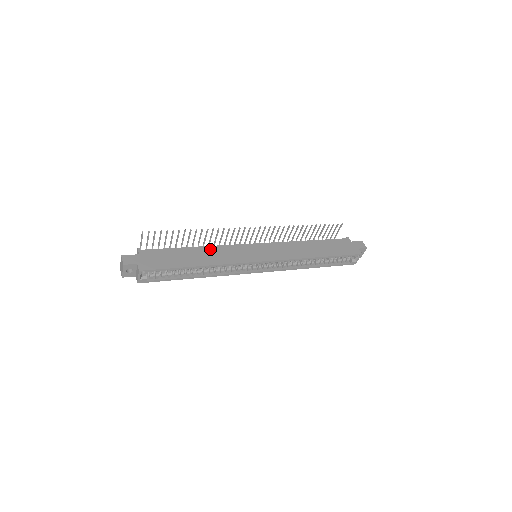
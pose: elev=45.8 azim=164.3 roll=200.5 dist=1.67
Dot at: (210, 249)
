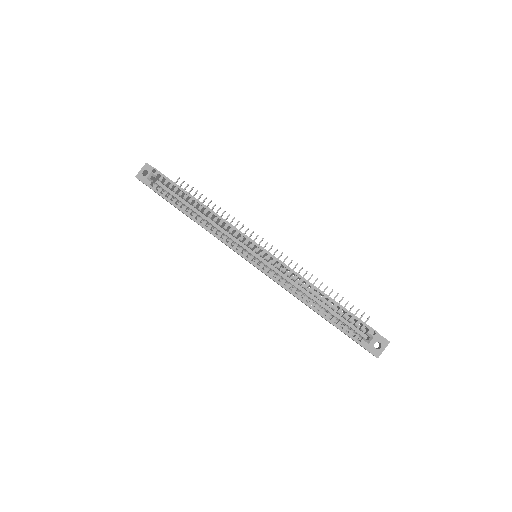
Dot at: occluded
